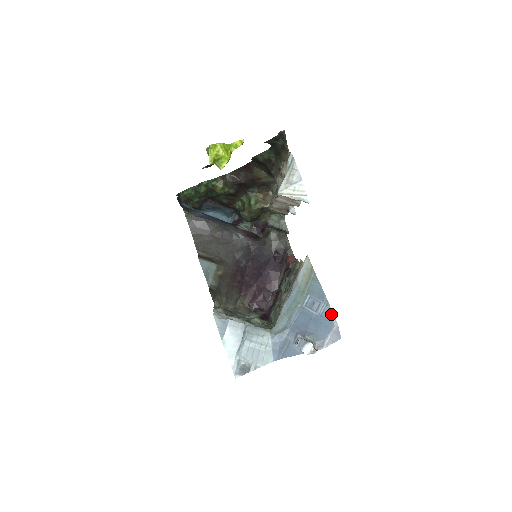
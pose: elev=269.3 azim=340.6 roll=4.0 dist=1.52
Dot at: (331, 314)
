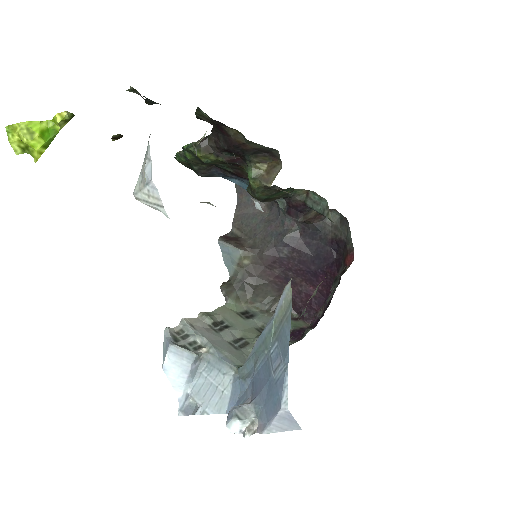
Dot at: (284, 388)
